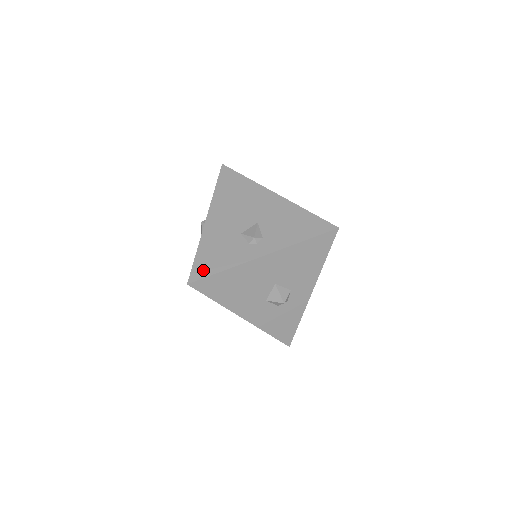
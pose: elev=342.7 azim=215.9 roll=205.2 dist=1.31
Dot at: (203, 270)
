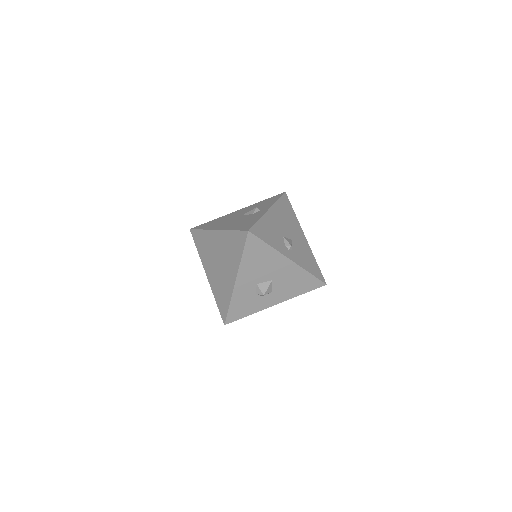
Dot at: (259, 233)
